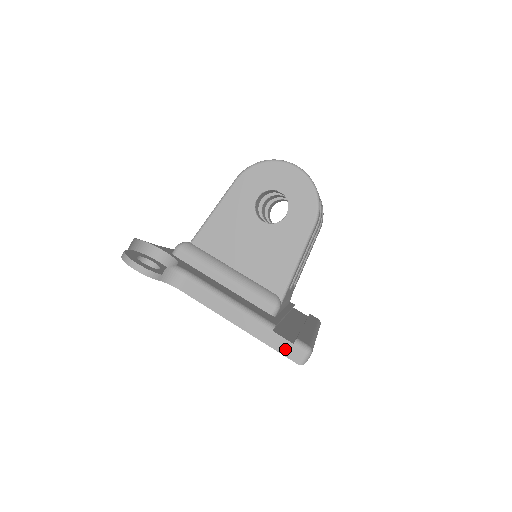
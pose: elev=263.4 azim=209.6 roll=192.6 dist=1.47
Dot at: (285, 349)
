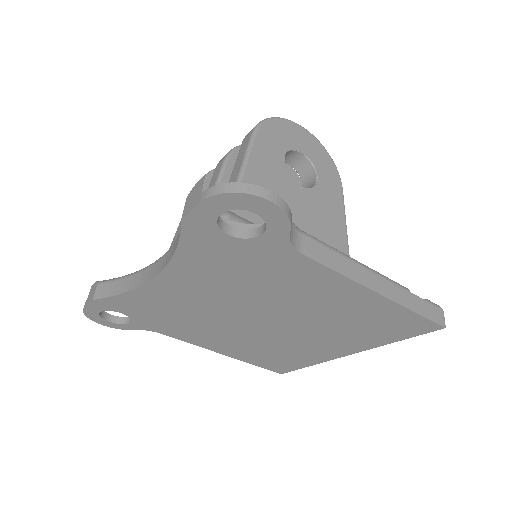
Dot at: (429, 312)
